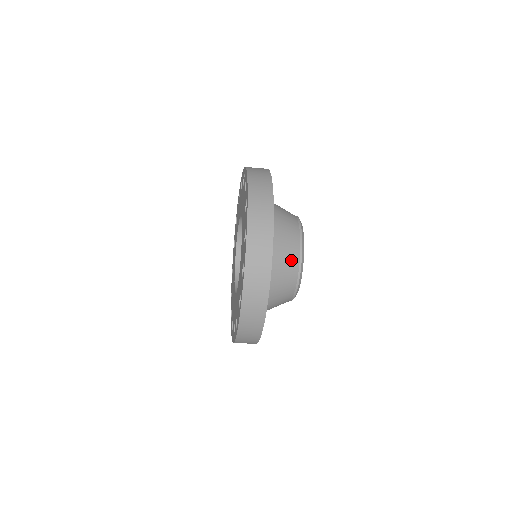
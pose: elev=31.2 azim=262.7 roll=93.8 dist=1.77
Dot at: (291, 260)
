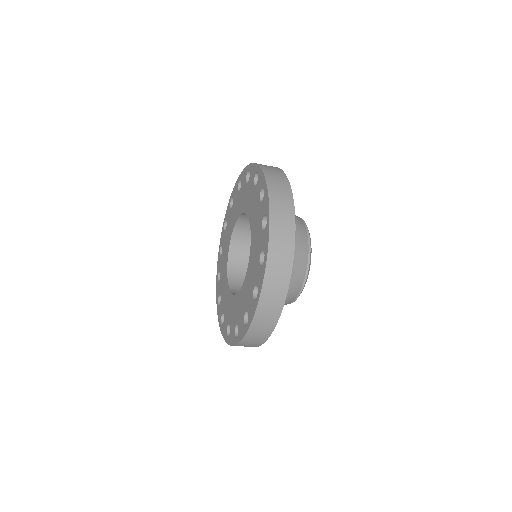
Dot at: (292, 293)
